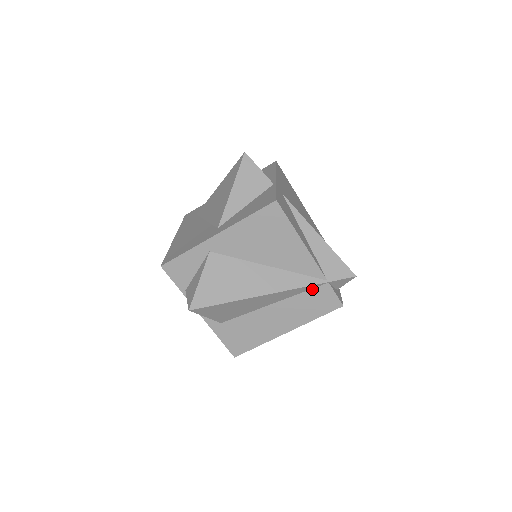
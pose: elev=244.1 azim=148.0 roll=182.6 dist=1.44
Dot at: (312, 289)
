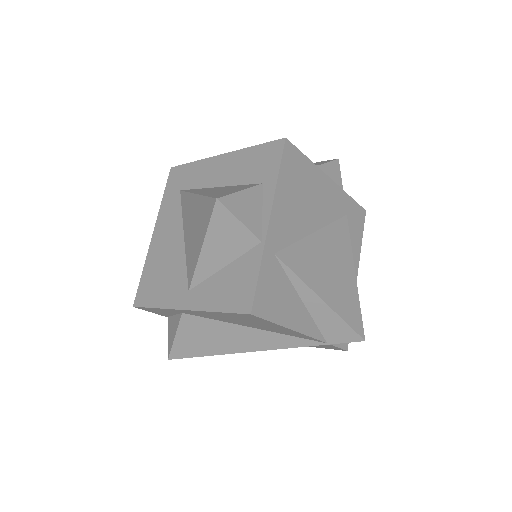
Dot at: occluded
